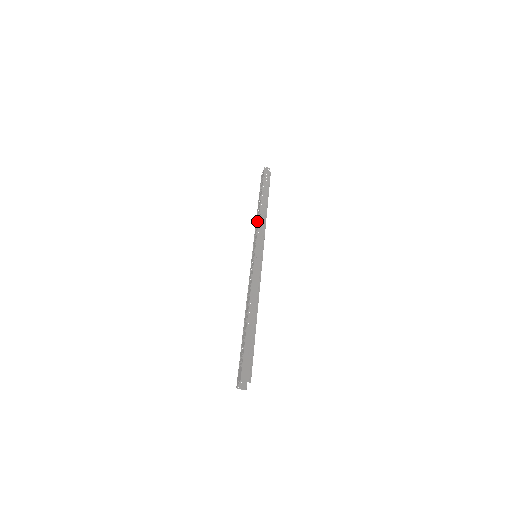
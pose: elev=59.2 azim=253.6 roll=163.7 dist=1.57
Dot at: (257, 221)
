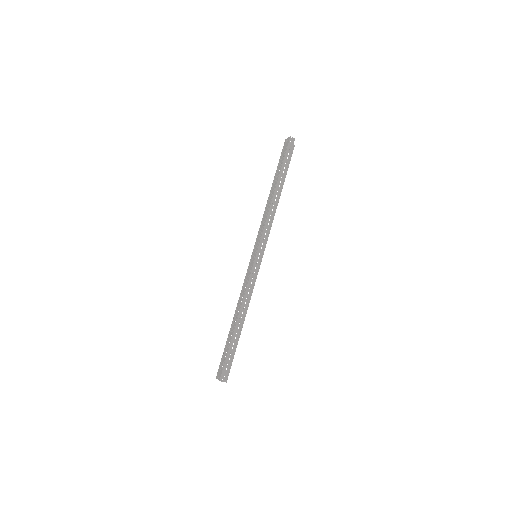
Dot at: (266, 215)
